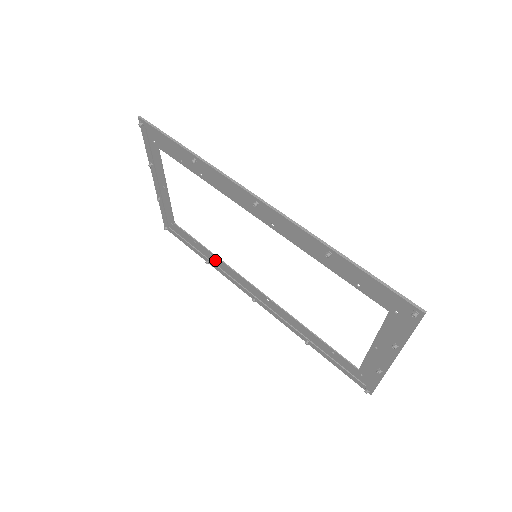
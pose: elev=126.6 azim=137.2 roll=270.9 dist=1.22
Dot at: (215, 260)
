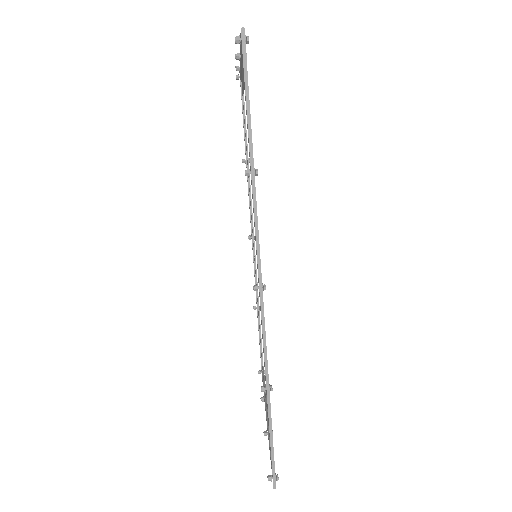
Dot at: occluded
